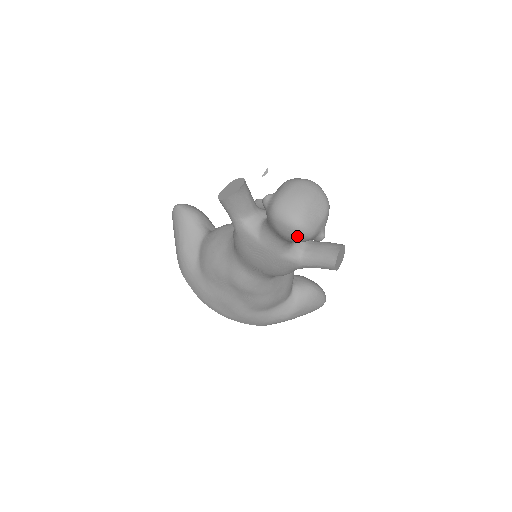
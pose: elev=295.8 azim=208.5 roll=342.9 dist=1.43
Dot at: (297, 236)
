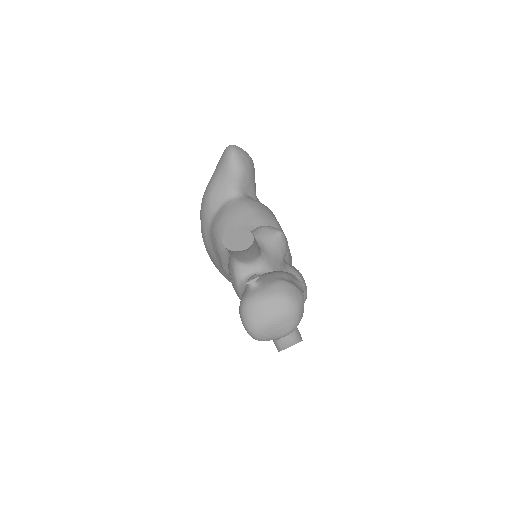
Dot at: (249, 334)
